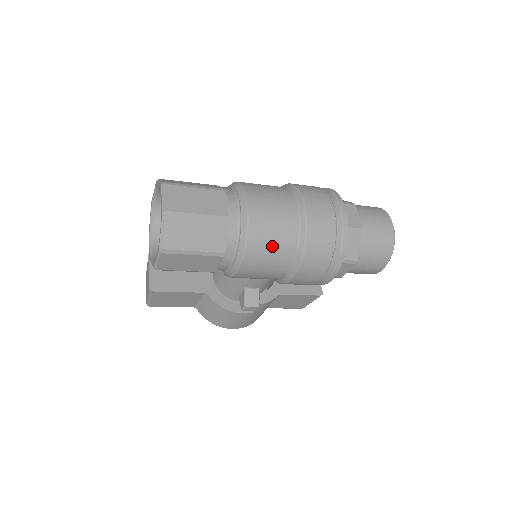
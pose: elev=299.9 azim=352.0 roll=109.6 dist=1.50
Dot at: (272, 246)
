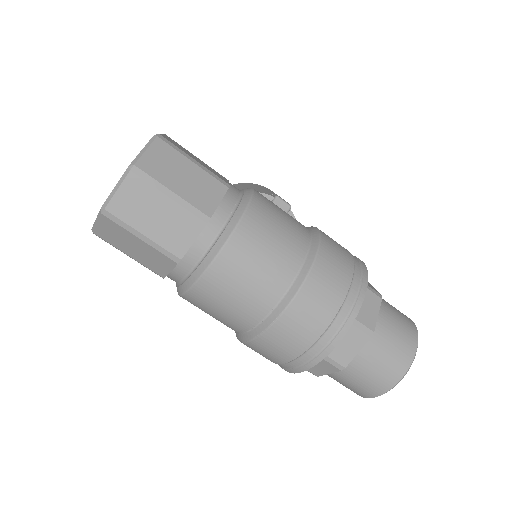
Dot at: (215, 313)
